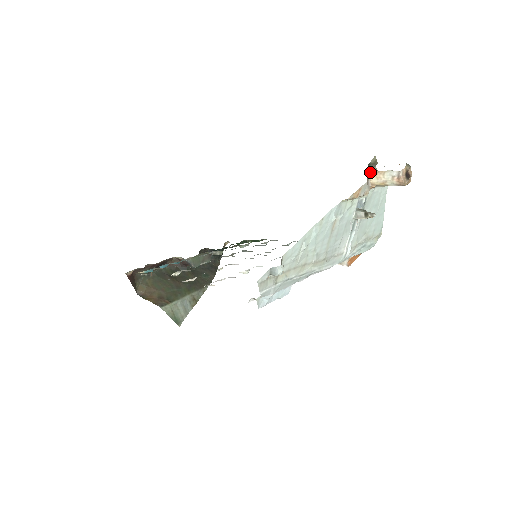
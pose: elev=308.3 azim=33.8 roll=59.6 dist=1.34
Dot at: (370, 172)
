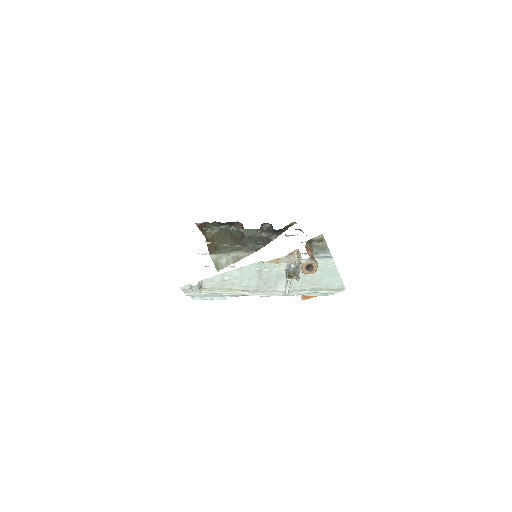
Dot at: (298, 249)
